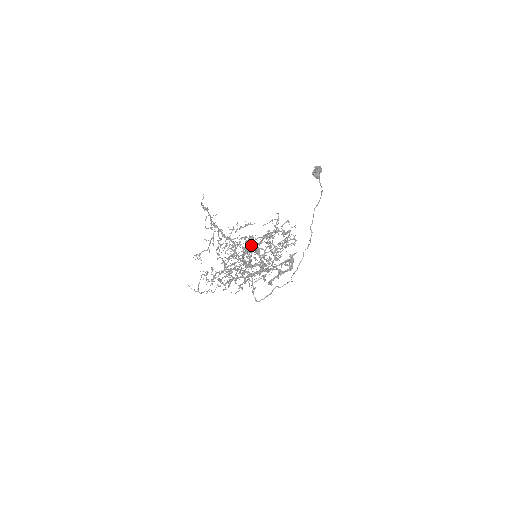
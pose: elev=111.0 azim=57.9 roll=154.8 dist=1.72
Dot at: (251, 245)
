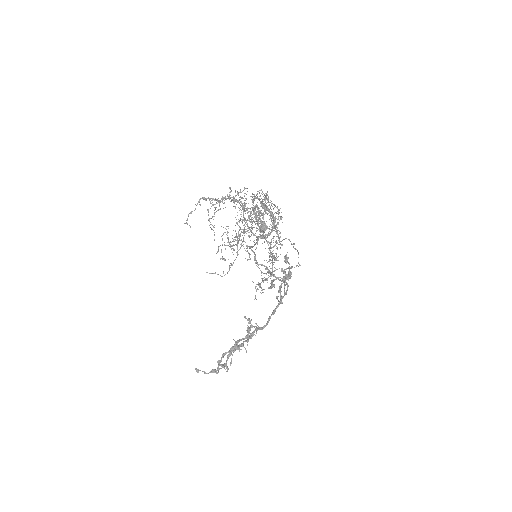
Dot at: (250, 231)
